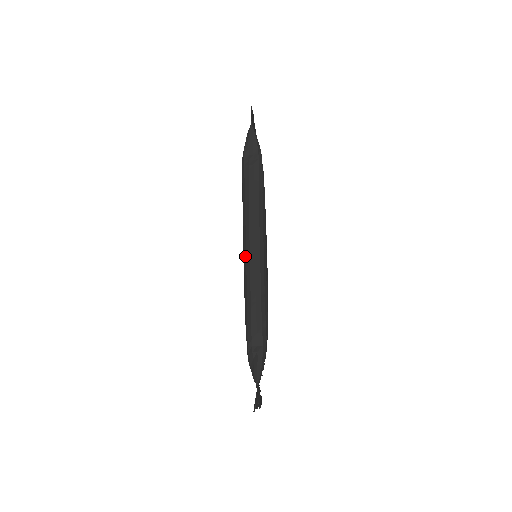
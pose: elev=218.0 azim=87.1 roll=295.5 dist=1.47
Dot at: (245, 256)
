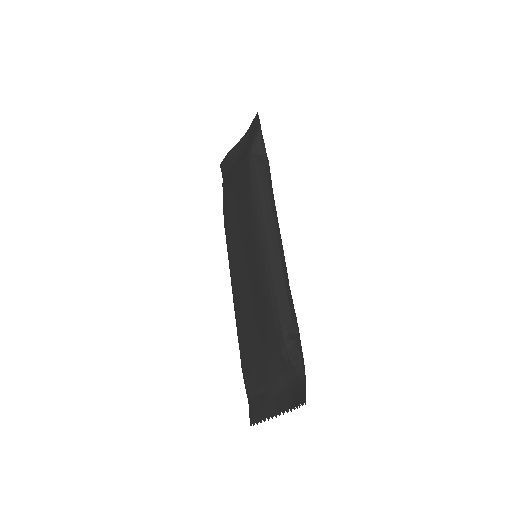
Dot at: (265, 244)
